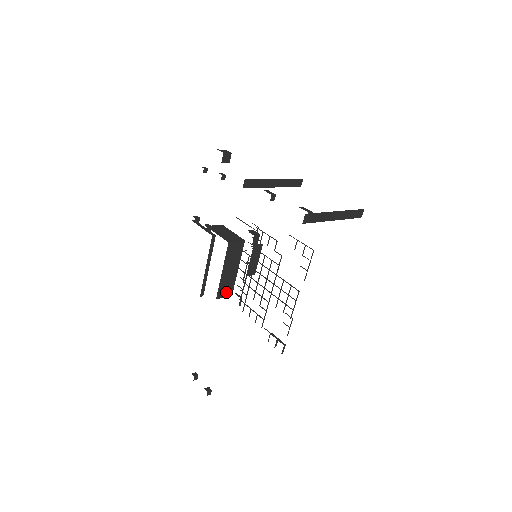
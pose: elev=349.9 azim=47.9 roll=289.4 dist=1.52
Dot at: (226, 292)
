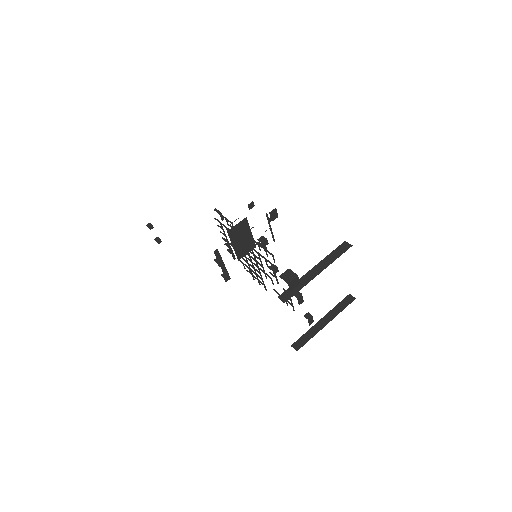
Dot at: occluded
